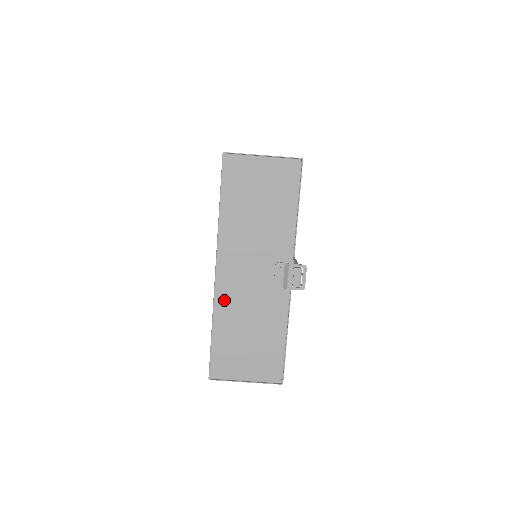
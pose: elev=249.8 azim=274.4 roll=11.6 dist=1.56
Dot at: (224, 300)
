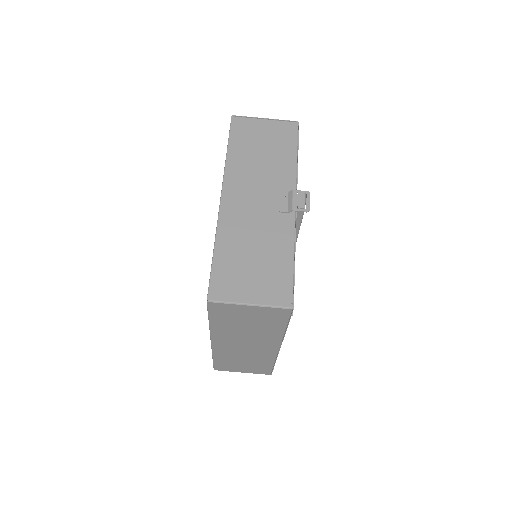
Dot at: (228, 222)
